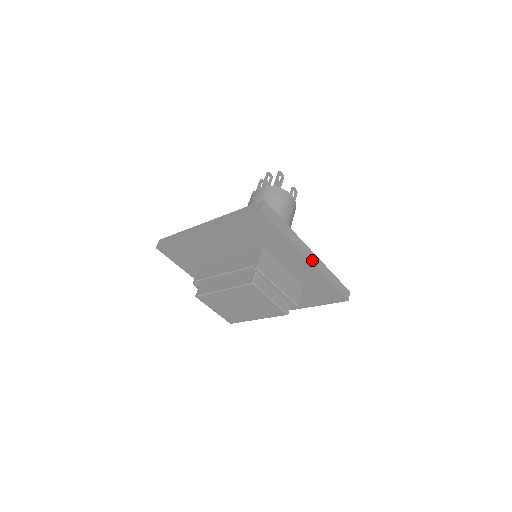
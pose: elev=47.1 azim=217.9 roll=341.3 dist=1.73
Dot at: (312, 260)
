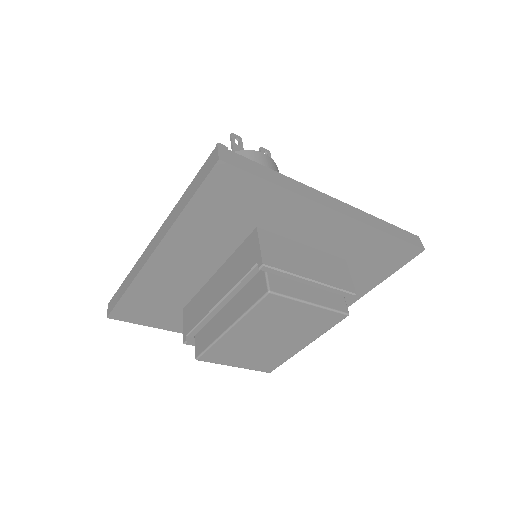
Dot at: (342, 211)
